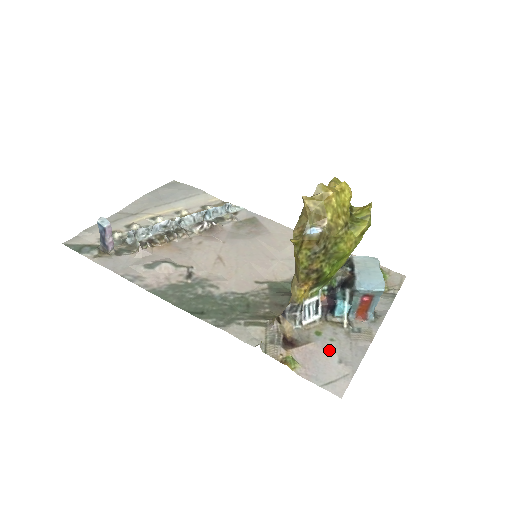
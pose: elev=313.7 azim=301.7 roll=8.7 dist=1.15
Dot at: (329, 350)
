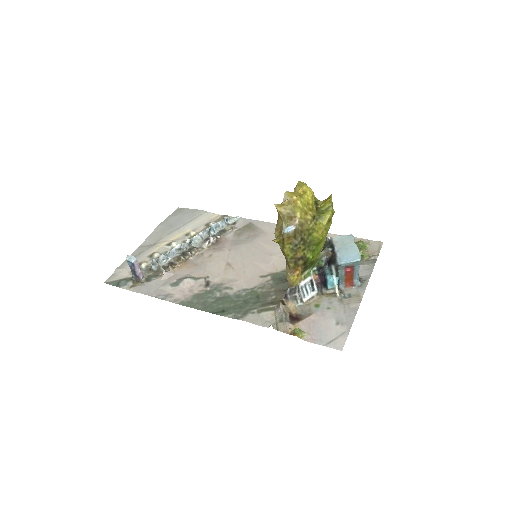
Dot at: (327, 317)
